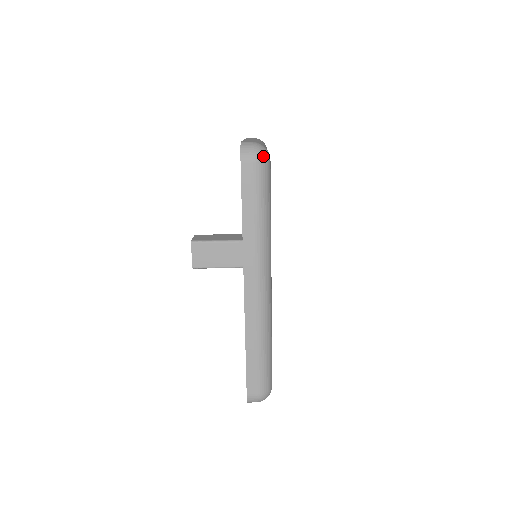
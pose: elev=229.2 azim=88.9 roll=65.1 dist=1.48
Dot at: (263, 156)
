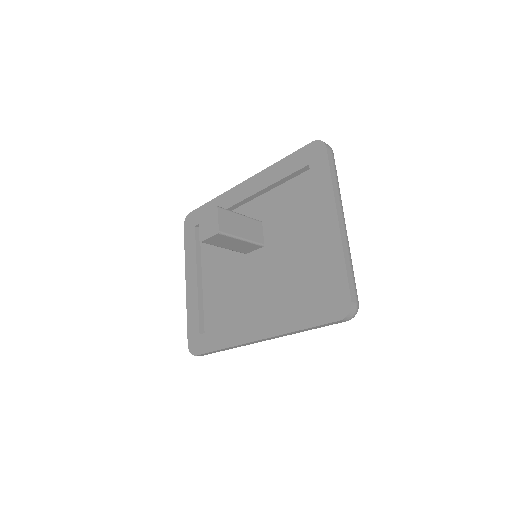
Dot at: (354, 316)
